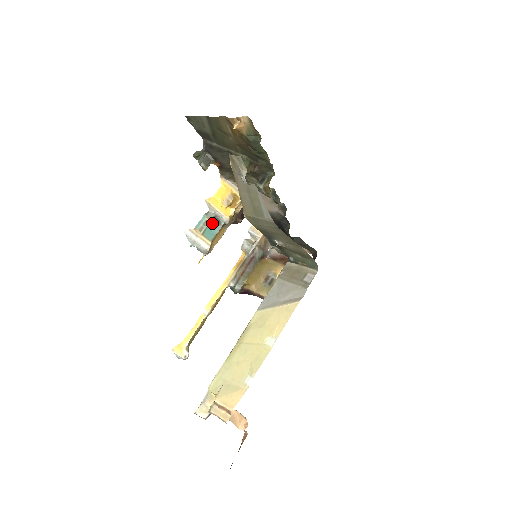
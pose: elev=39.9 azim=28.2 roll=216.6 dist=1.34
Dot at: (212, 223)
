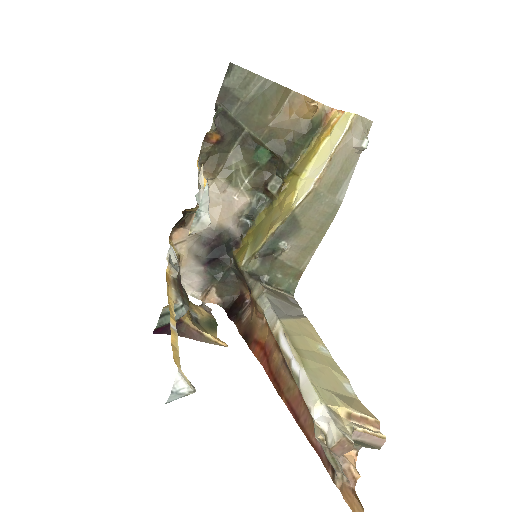
Dot at: occluded
